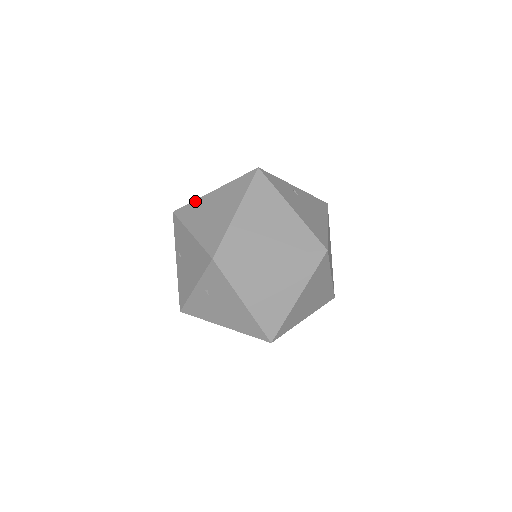
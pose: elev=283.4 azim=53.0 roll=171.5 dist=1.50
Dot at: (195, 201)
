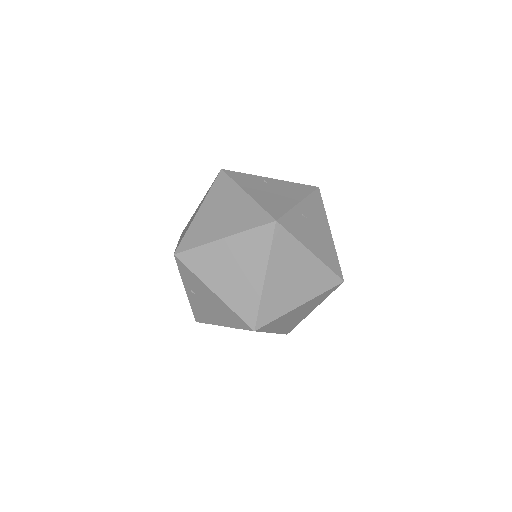
Dot at: occluded
